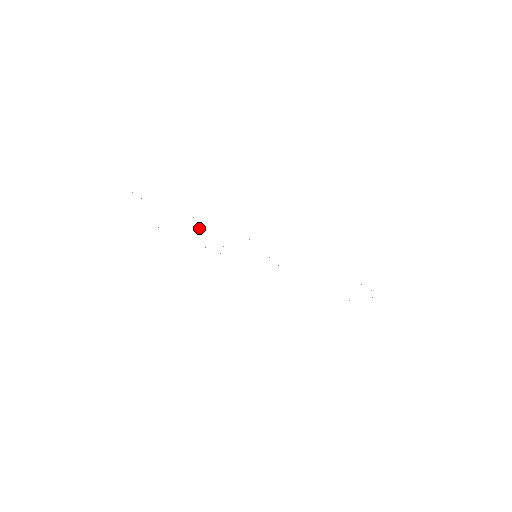
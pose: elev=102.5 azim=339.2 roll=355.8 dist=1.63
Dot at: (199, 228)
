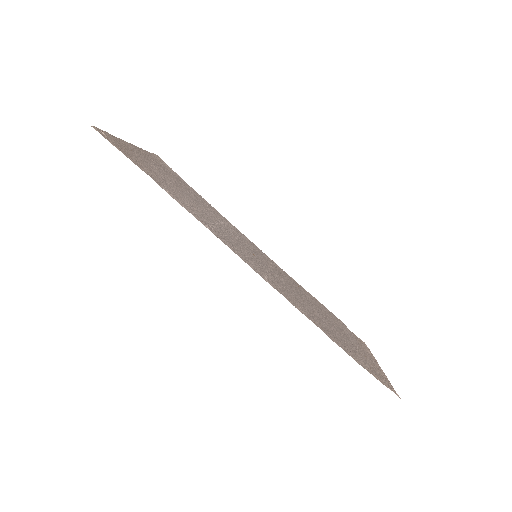
Dot at: (187, 197)
